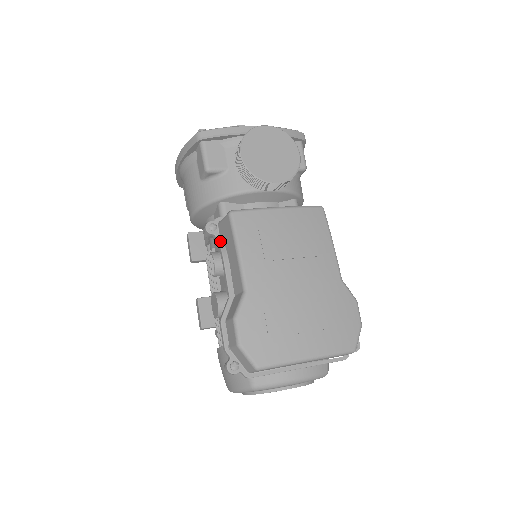
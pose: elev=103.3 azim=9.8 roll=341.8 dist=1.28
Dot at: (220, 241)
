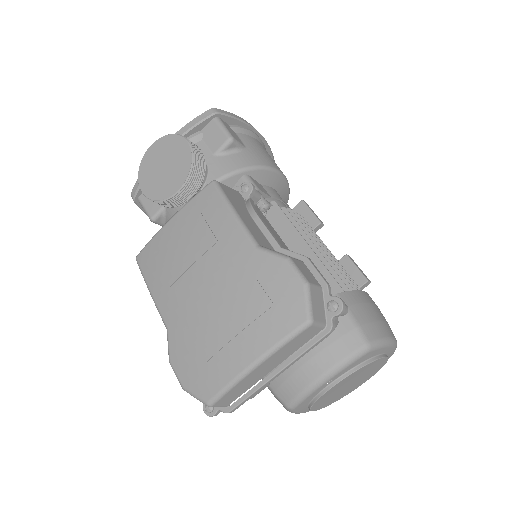
Dot at: occluded
